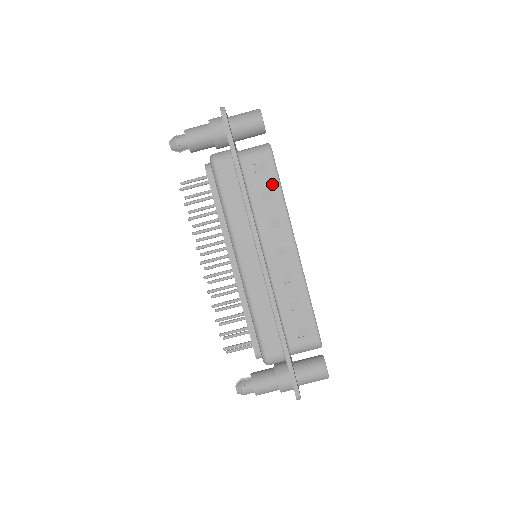
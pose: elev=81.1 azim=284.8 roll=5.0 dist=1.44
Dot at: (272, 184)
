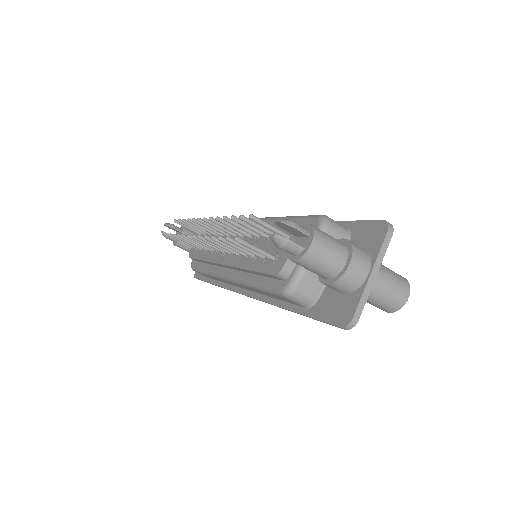
Dot at: occluded
